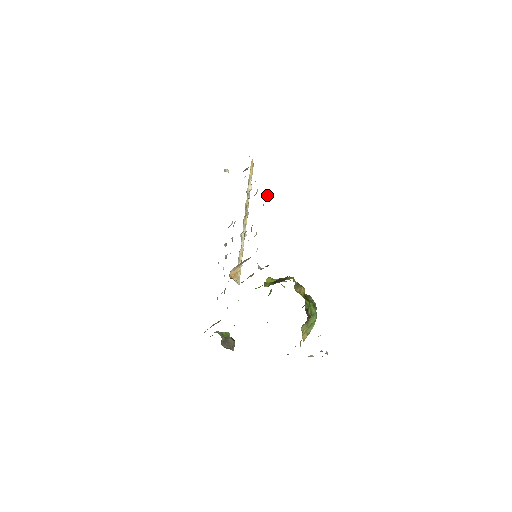
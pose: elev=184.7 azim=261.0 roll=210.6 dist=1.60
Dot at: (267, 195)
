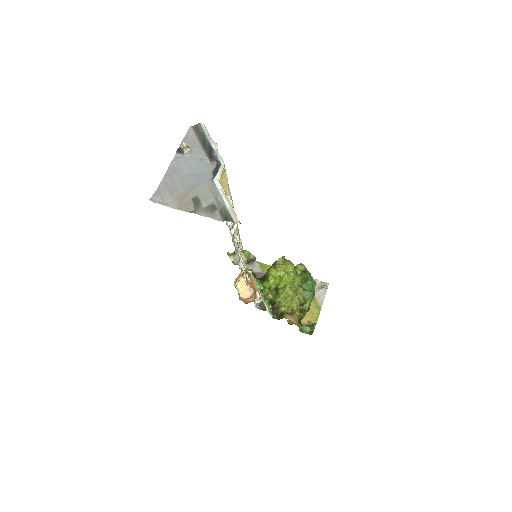
Dot at: occluded
